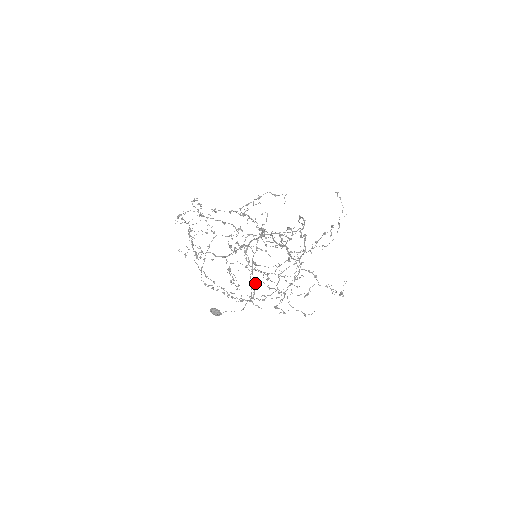
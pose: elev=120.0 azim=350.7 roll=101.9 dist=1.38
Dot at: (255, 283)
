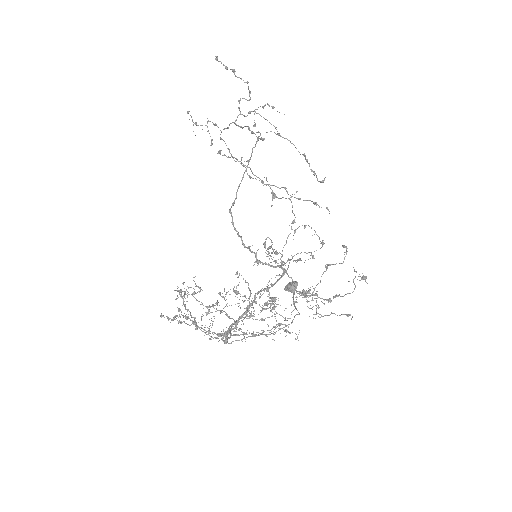
Dot at: occluded
